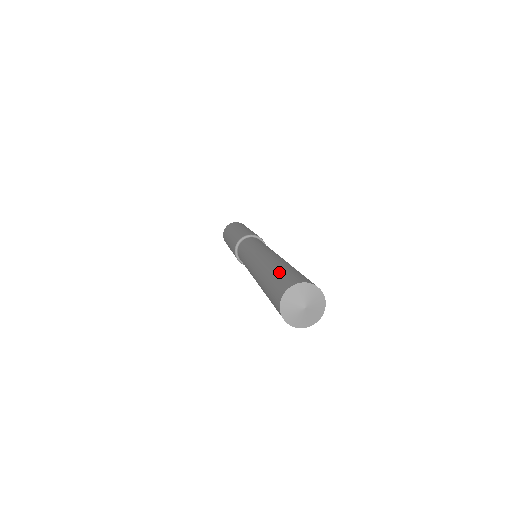
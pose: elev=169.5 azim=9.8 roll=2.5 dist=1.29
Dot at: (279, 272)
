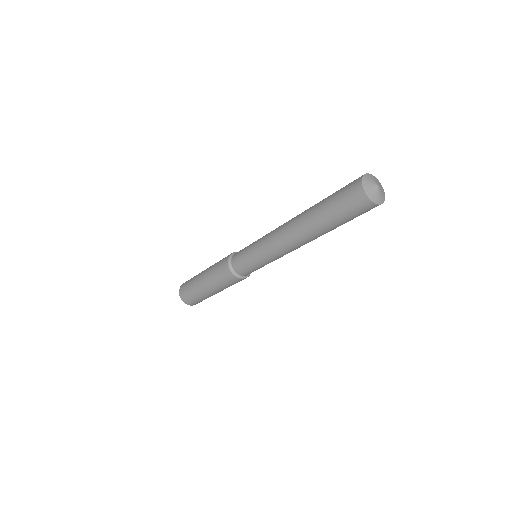
Dot at: occluded
